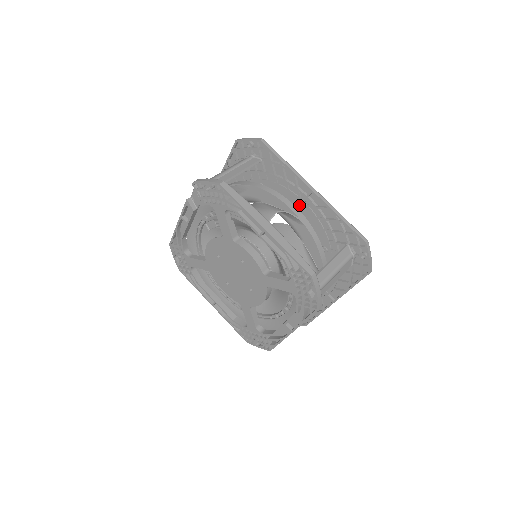
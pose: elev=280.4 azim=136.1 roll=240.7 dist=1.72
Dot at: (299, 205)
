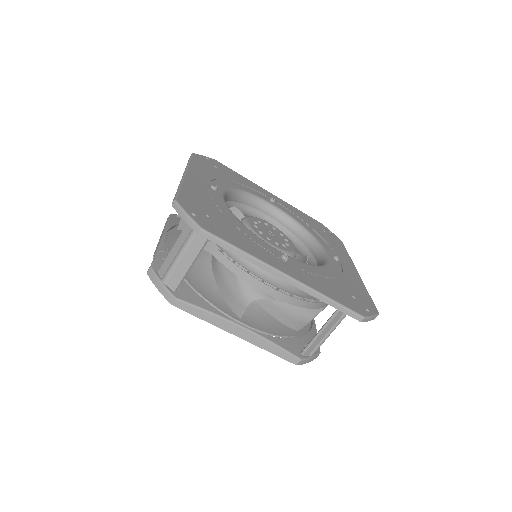
Dot at: occluded
